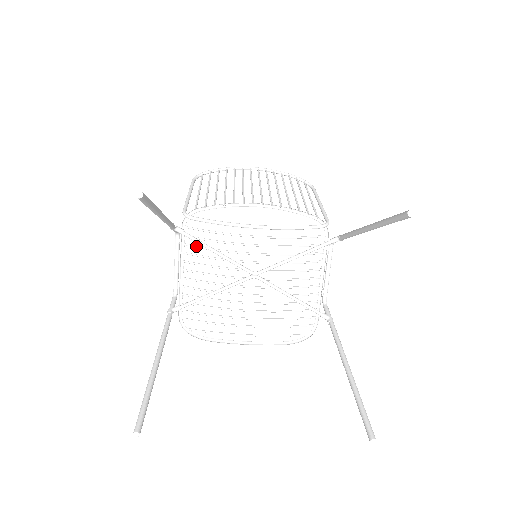
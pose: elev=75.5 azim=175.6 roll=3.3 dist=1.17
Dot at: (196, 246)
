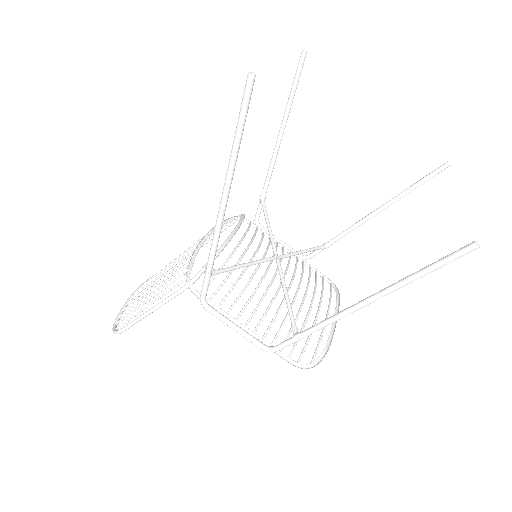
Dot at: (226, 295)
